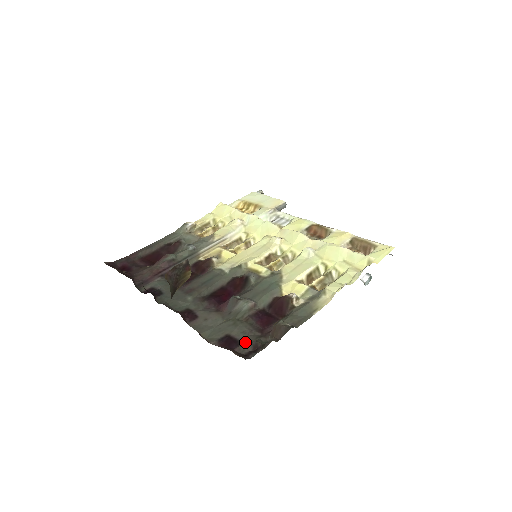
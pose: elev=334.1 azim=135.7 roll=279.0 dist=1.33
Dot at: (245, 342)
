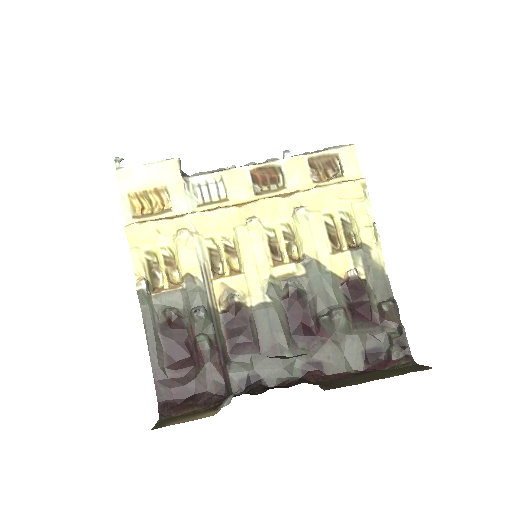
Dot at: (382, 344)
